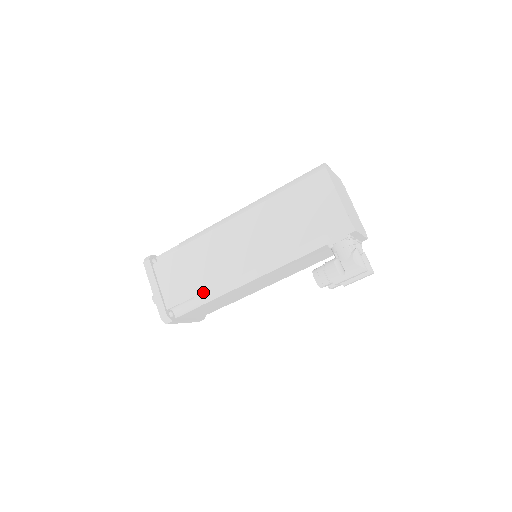
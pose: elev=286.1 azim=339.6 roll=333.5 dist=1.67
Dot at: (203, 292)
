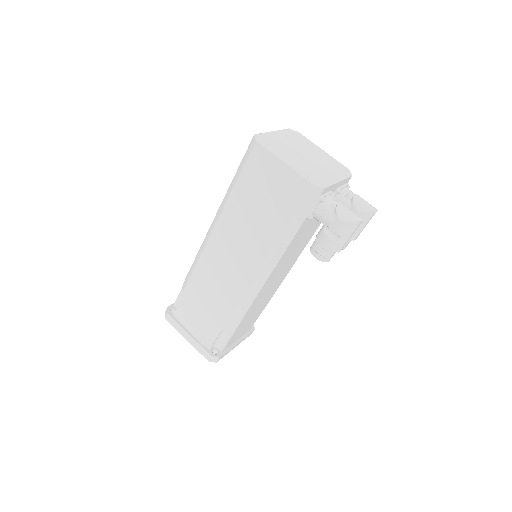
Dot at: (227, 321)
